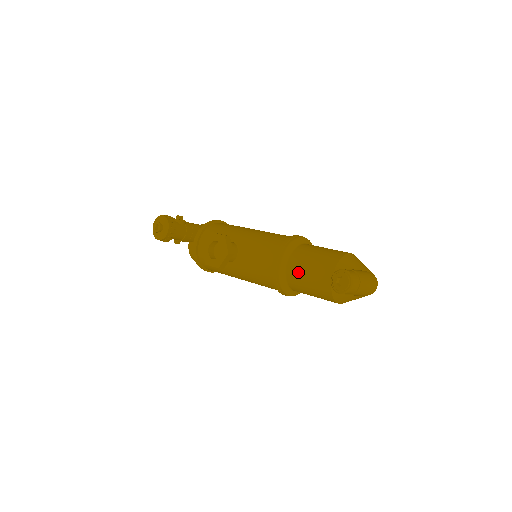
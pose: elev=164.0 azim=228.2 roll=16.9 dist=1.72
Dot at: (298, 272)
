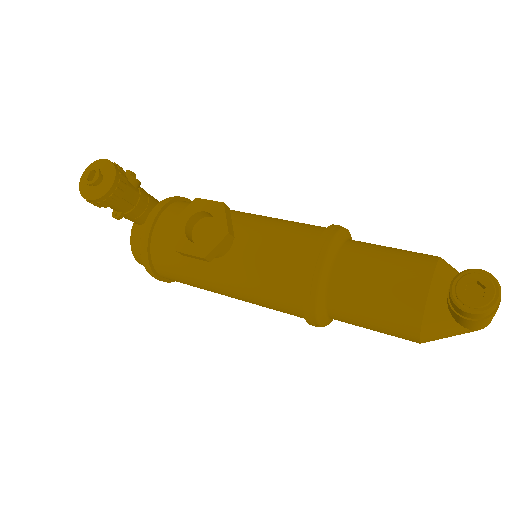
Dot at: (355, 279)
